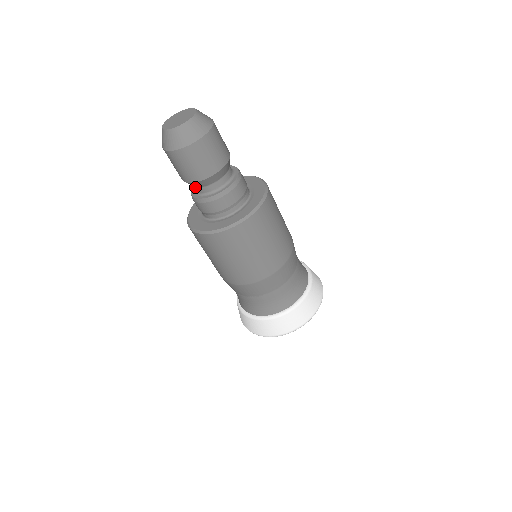
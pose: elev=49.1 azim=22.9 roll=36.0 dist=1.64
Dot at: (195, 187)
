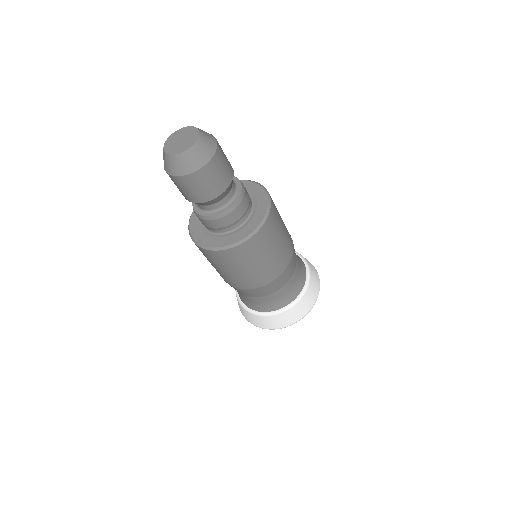
Dot at: (198, 204)
